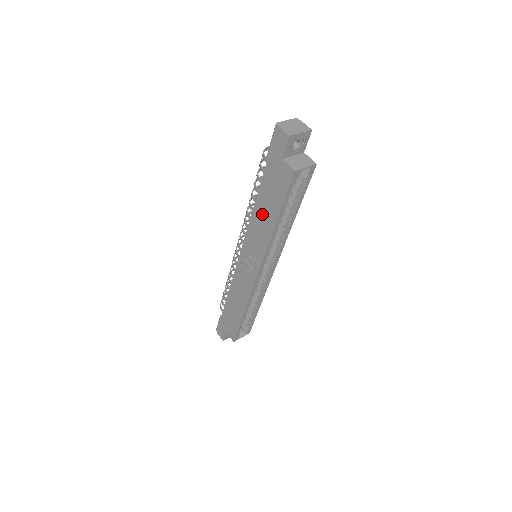
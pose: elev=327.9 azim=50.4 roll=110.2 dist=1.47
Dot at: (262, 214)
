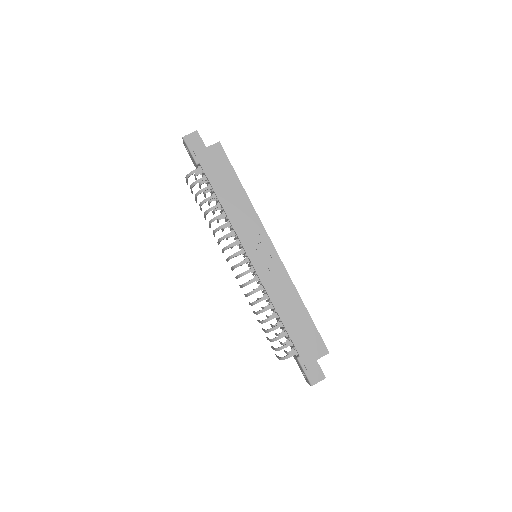
Dot at: (231, 199)
